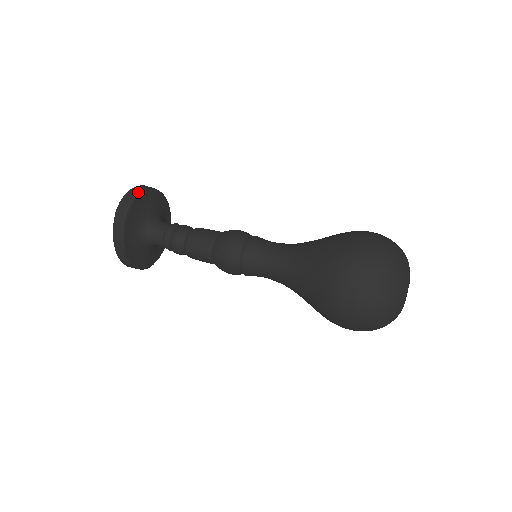
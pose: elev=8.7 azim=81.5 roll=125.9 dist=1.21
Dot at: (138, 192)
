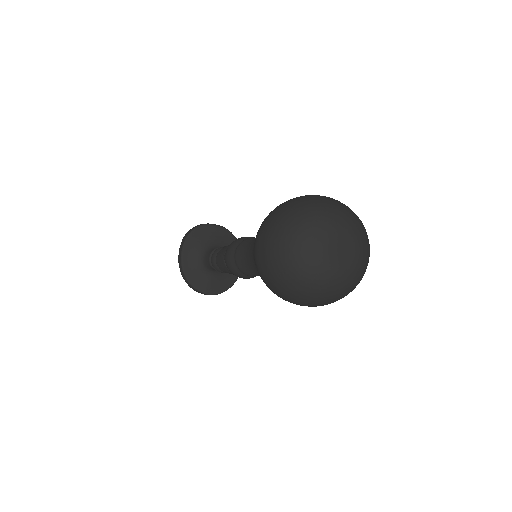
Dot at: (203, 224)
